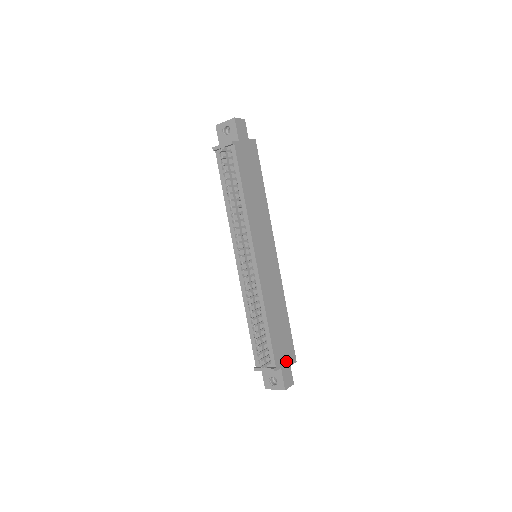
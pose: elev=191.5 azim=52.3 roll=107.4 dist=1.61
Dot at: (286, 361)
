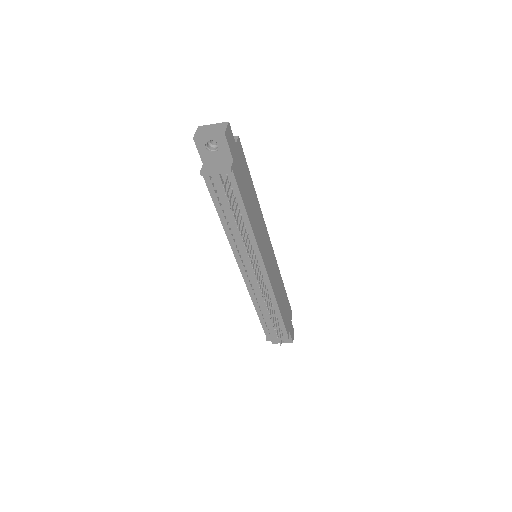
Dot at: (289, 322)
